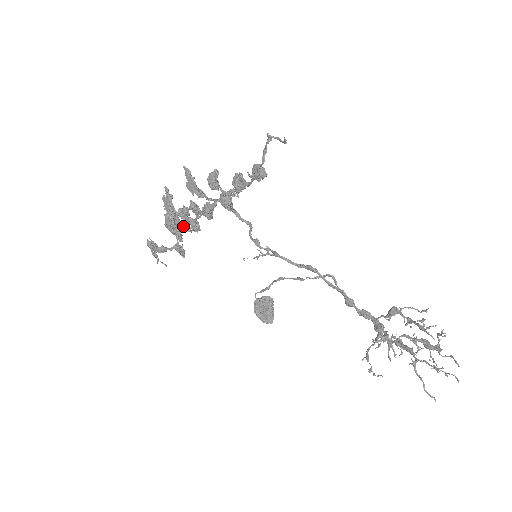
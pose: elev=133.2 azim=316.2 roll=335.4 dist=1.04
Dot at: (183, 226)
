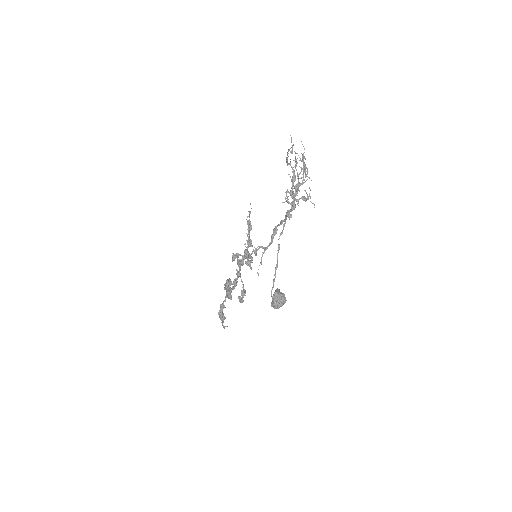
Dot at: (234, 288)
